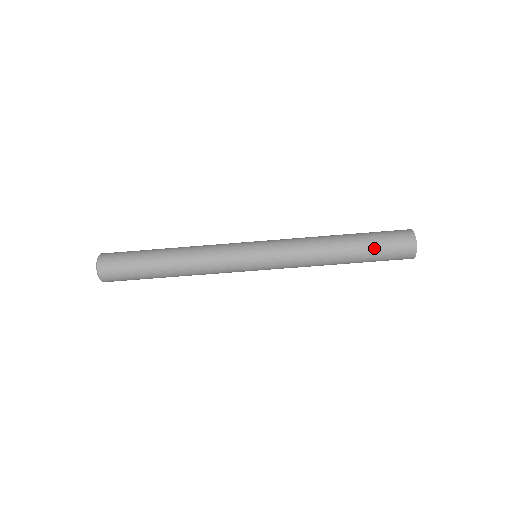
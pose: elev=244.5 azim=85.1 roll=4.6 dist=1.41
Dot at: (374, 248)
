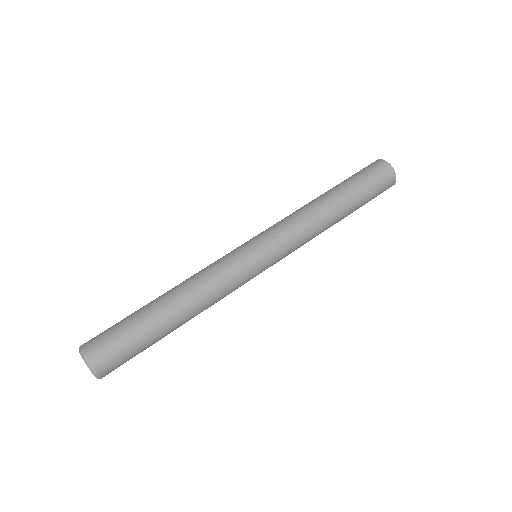
Dot at: (356, 183)
